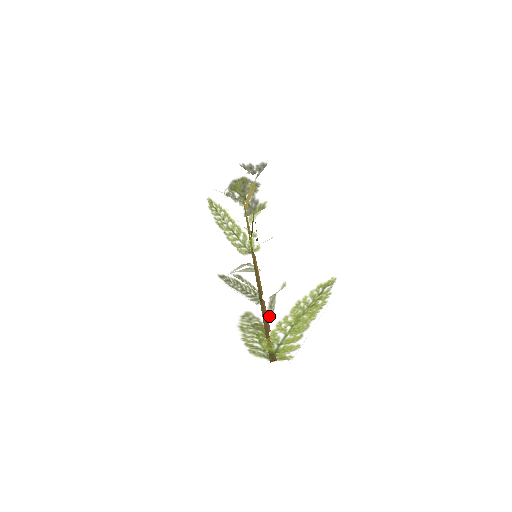
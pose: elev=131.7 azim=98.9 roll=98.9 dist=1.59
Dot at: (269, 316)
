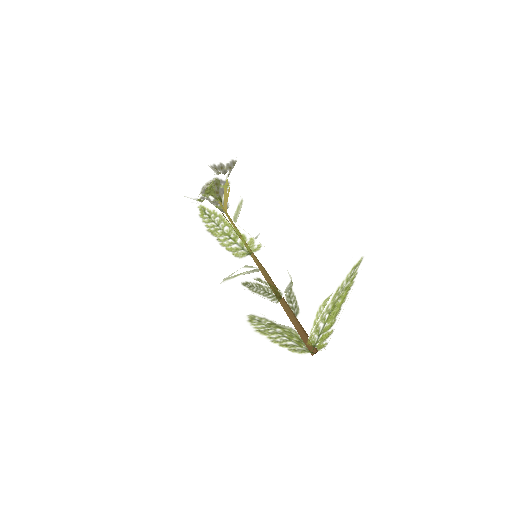
Dot at: (294, 311)
